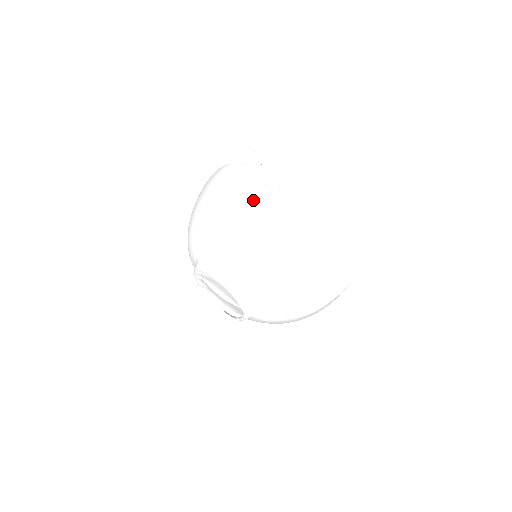
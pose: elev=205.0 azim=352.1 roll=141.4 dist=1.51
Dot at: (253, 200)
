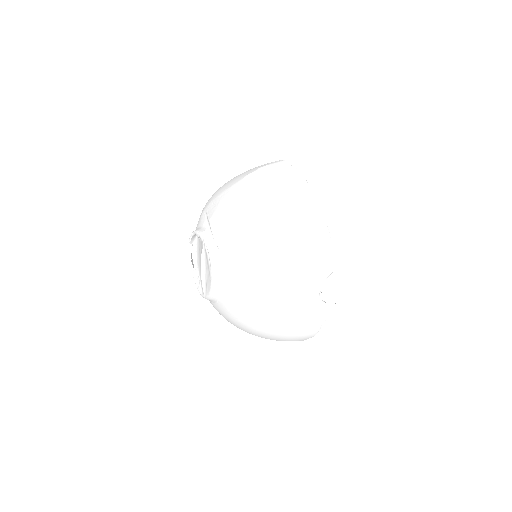
Dot at: (300, 295)
